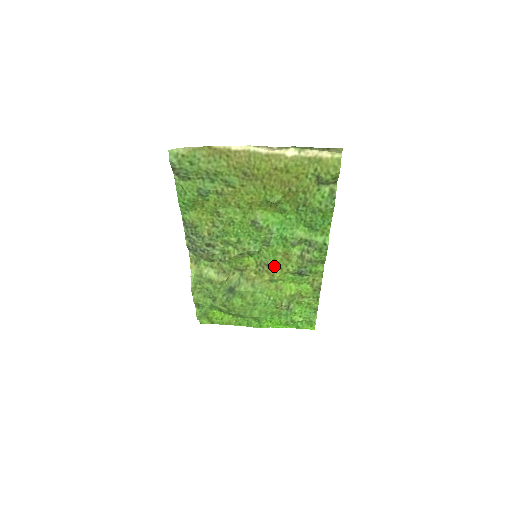
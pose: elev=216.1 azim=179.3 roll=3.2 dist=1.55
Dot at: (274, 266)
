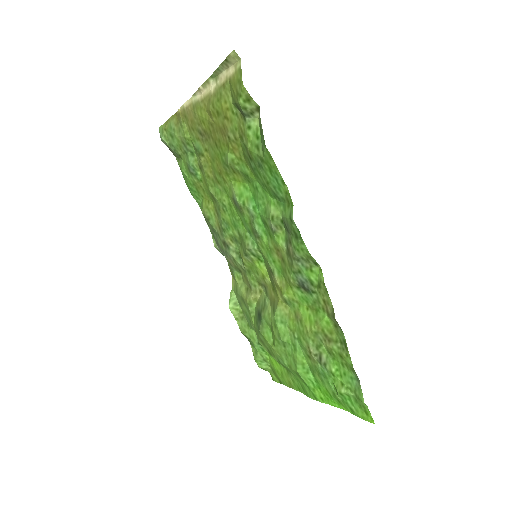
Dot at: (279, 274)
